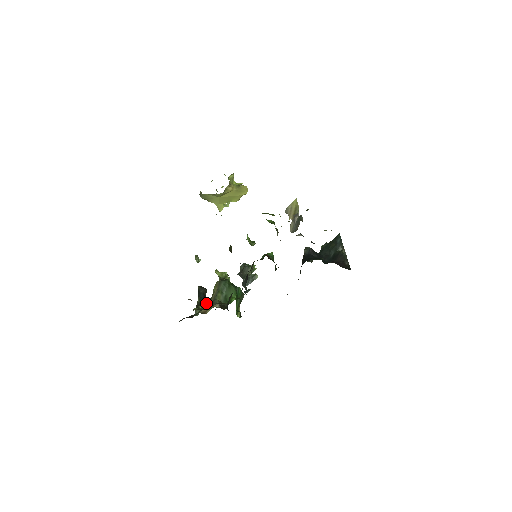
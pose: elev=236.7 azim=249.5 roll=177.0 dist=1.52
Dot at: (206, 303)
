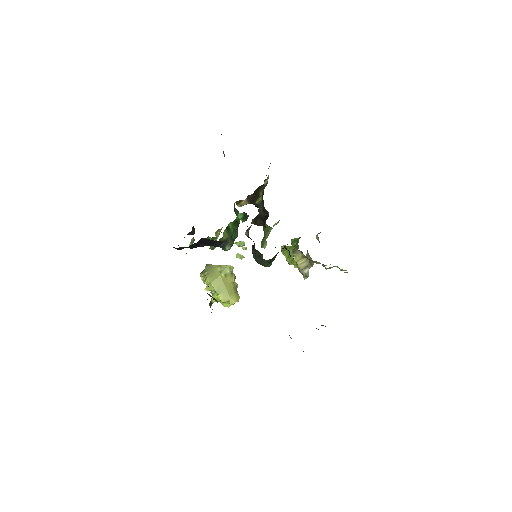
Dot at: occluded
